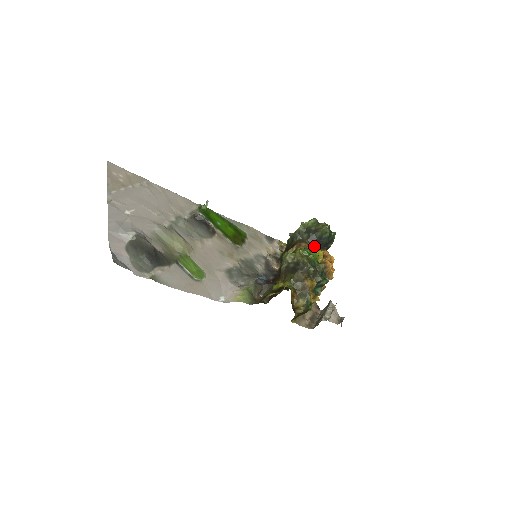
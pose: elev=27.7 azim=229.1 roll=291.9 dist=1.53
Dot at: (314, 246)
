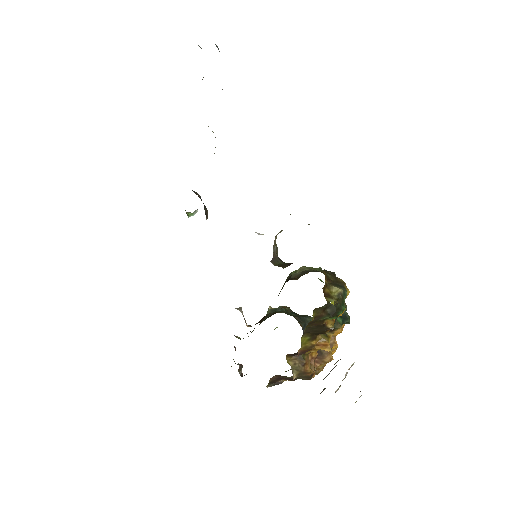
Dot at: (302, 327)
